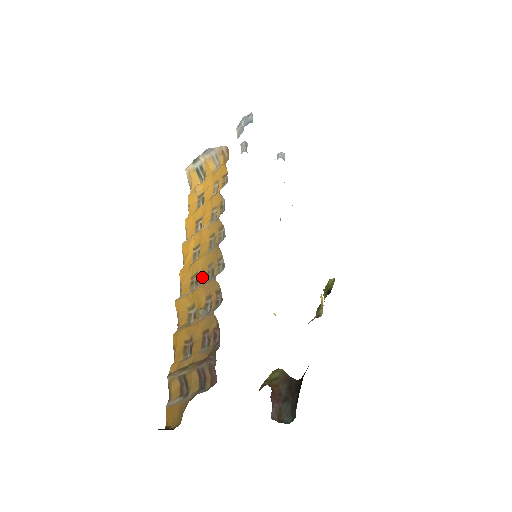
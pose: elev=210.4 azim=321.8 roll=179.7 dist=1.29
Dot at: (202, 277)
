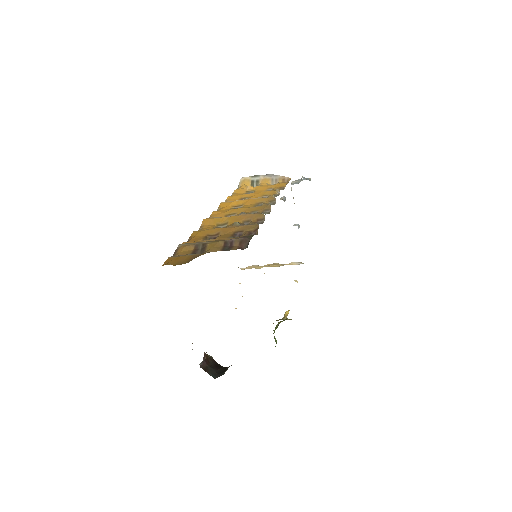
Dot at: occluded
